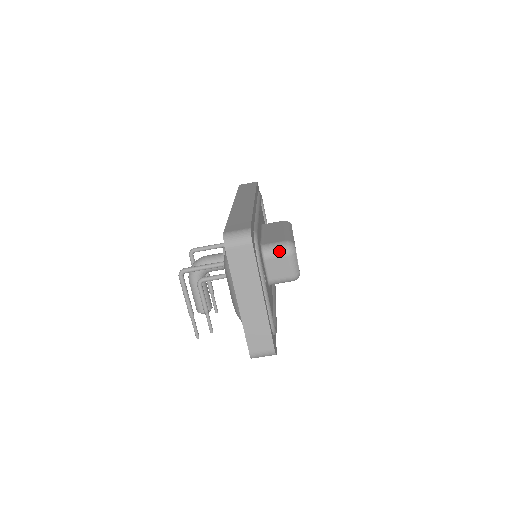
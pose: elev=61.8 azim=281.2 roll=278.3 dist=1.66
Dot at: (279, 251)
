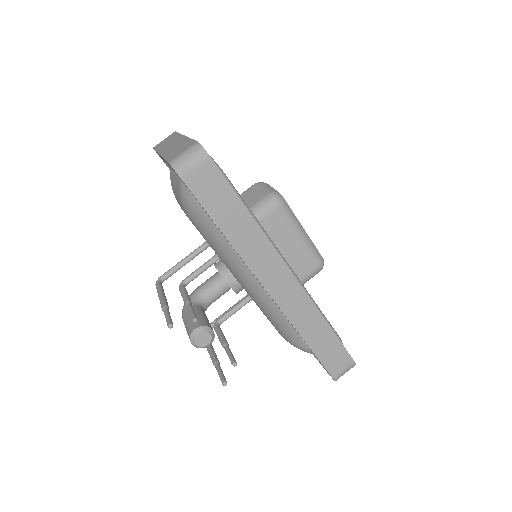
Dot at: (246, 190)
